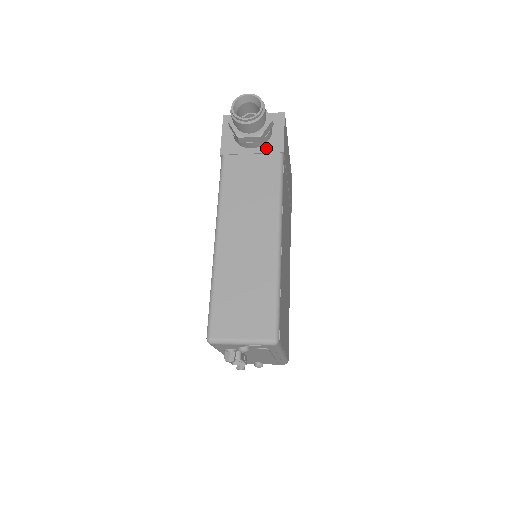
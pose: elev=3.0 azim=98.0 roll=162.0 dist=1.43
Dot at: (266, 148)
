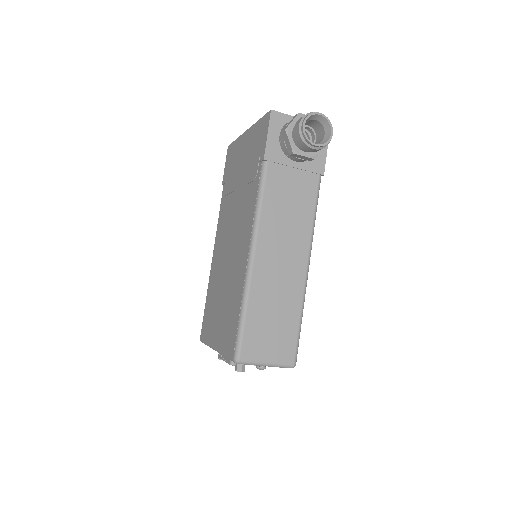
Dot at: (309, 165)
